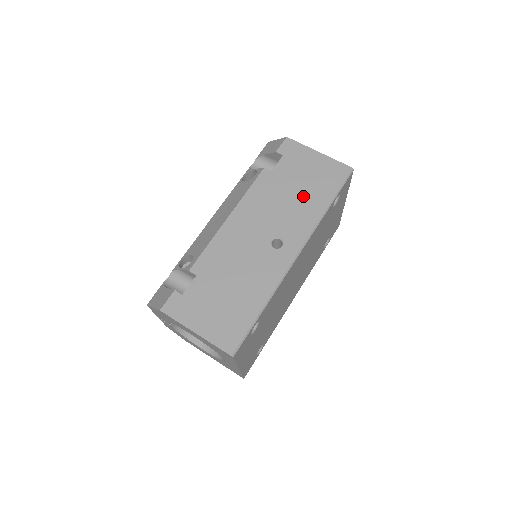
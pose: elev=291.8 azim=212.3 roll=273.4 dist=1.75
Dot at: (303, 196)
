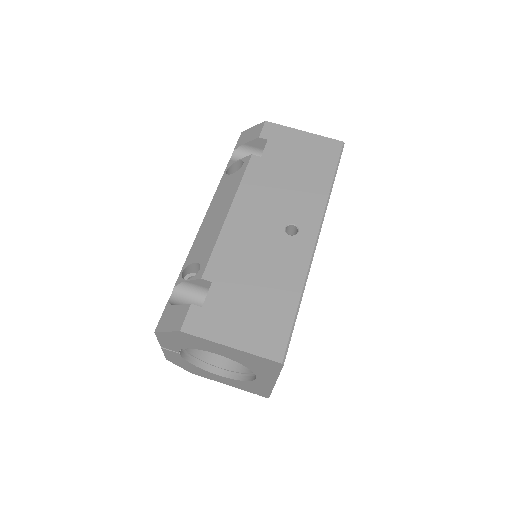
Dot at: (303, 177)
